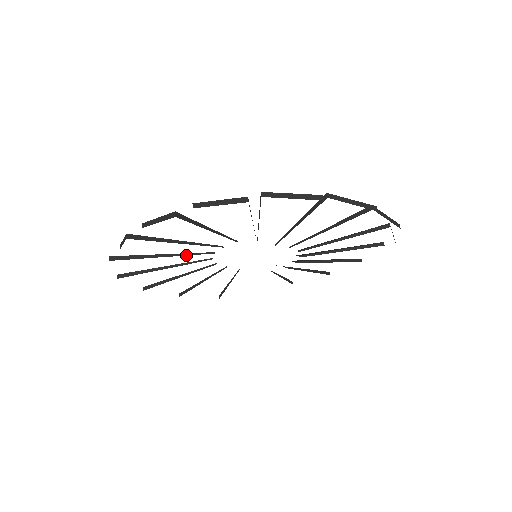
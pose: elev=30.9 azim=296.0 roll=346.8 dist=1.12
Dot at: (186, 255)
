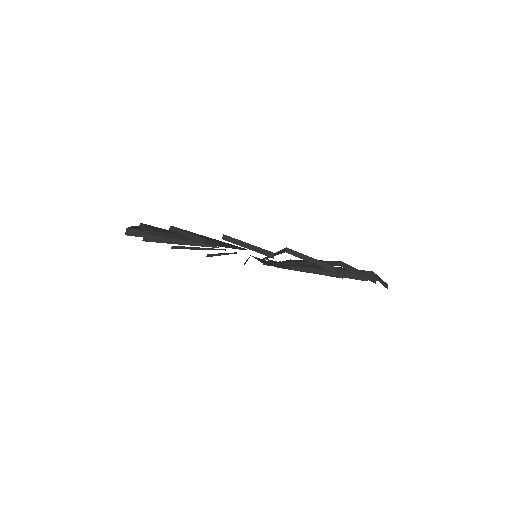
Dot at: (236, 248)
